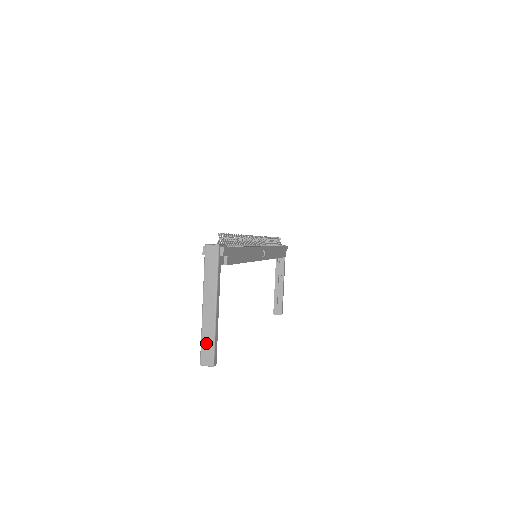
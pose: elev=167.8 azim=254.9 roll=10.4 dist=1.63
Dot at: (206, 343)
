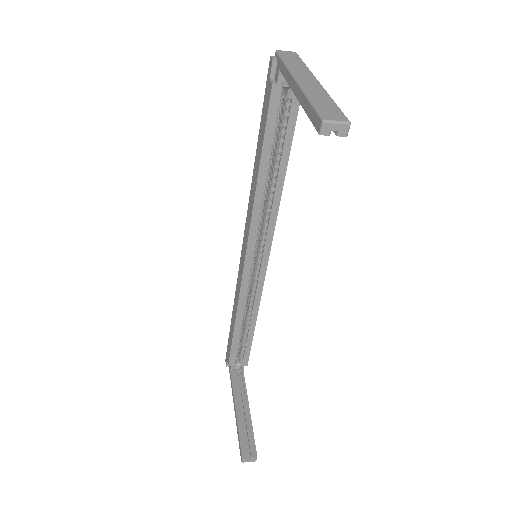
Dot at: (322, 103)
